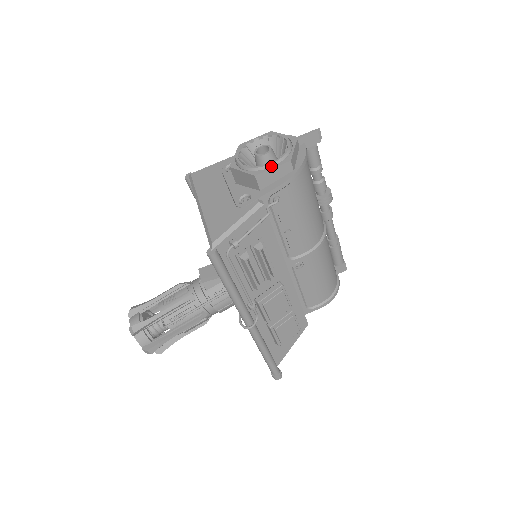
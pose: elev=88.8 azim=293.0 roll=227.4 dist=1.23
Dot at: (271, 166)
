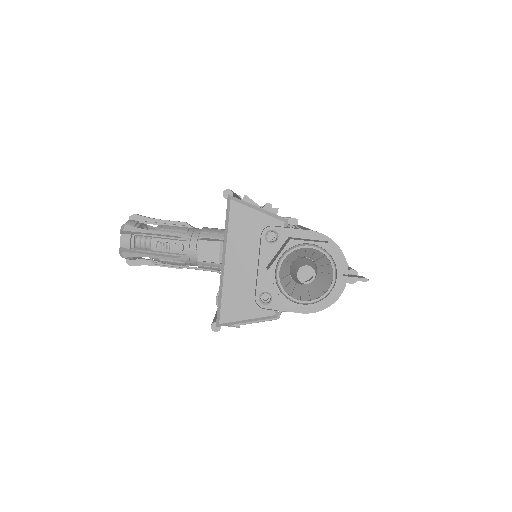
Dot at: (302, 304)
